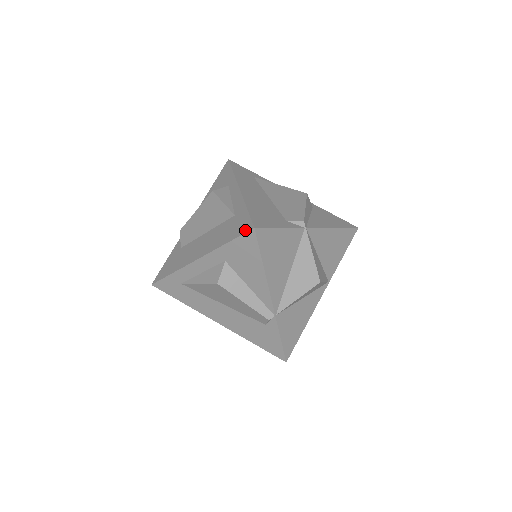
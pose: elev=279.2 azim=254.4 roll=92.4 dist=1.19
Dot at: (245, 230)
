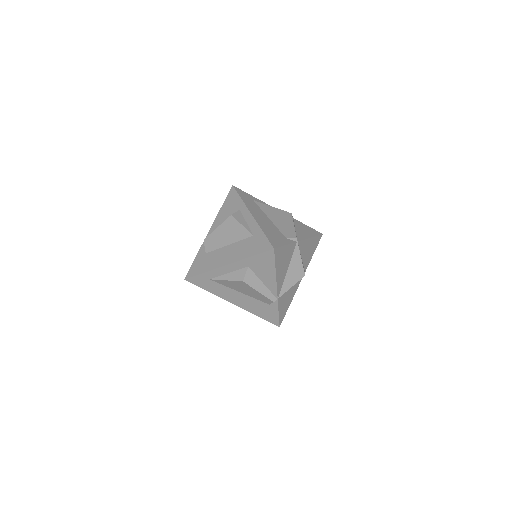
Dot at: (266, 249)
